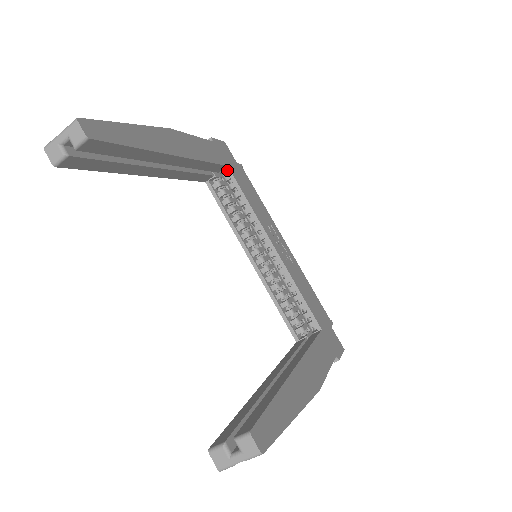
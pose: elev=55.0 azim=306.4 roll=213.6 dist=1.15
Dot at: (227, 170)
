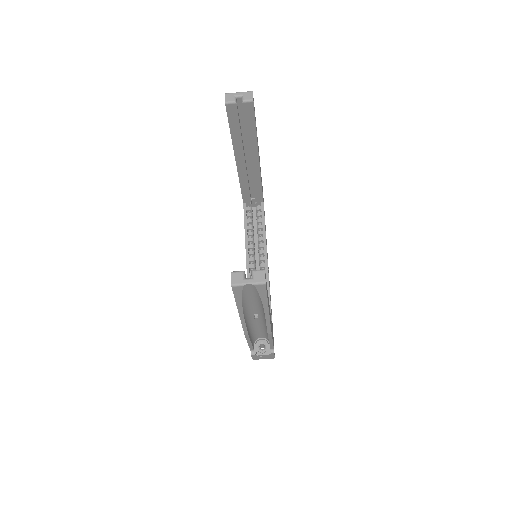
Dot at: (262, 203)
